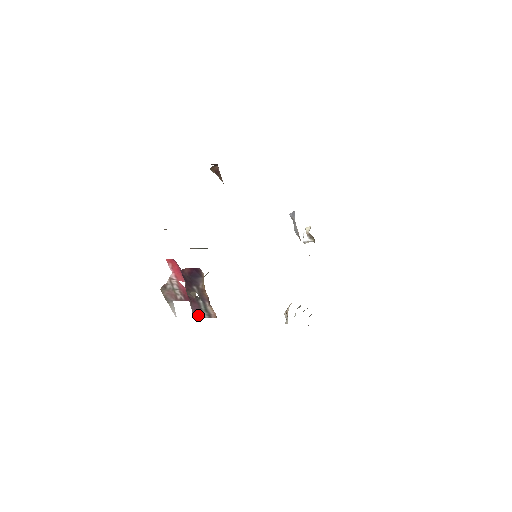
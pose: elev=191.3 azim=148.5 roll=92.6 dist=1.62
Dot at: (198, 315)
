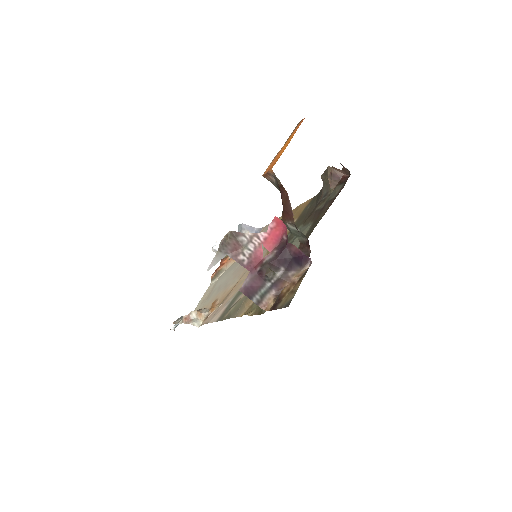
Dot at: (248, 292)
